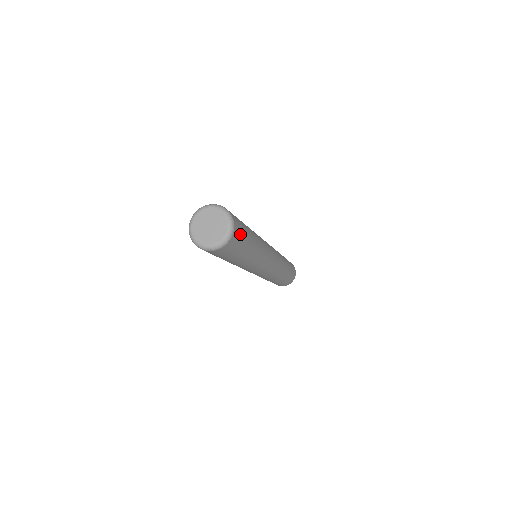
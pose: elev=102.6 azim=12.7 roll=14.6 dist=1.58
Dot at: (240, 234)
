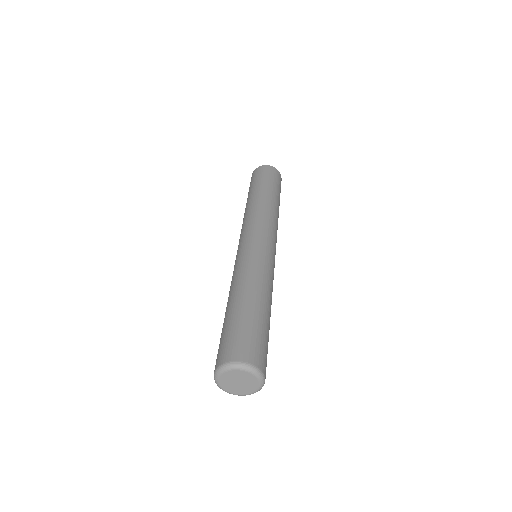
Dot at: occluded
